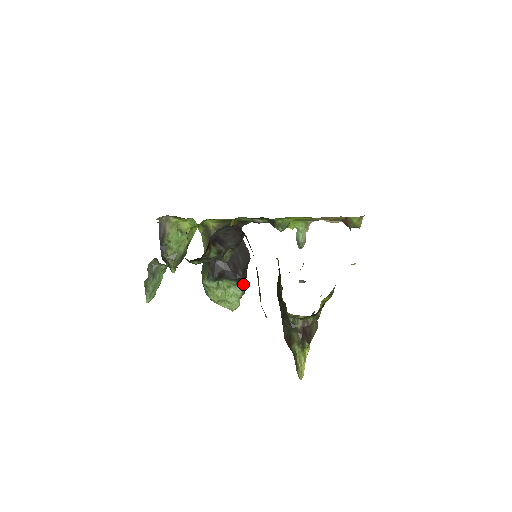
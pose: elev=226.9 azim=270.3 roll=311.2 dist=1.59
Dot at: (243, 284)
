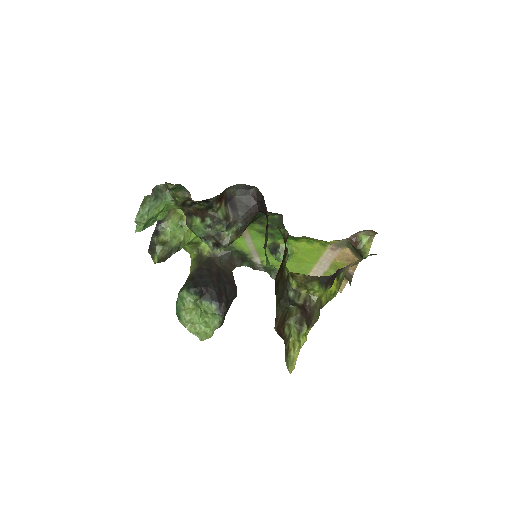
Dot at: (223, 313)
